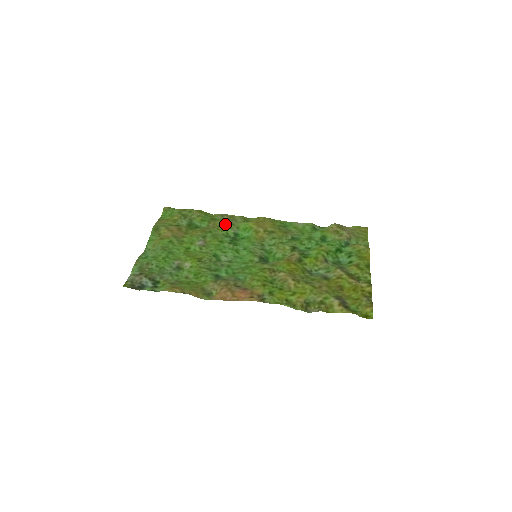
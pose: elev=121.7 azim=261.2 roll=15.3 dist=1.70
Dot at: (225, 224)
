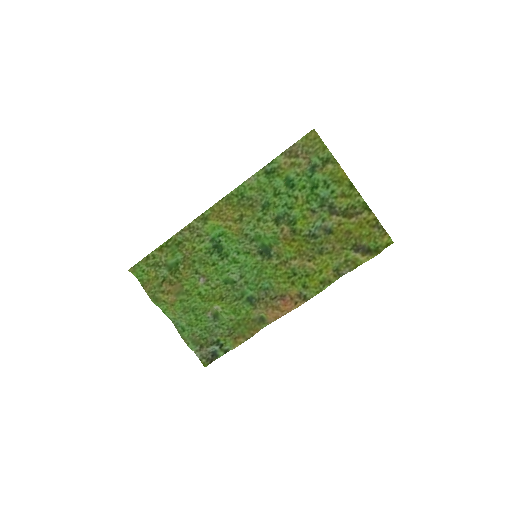
Dot at: (195, 243)
